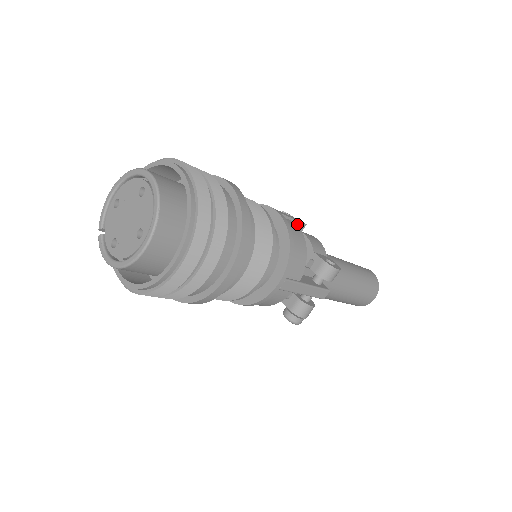
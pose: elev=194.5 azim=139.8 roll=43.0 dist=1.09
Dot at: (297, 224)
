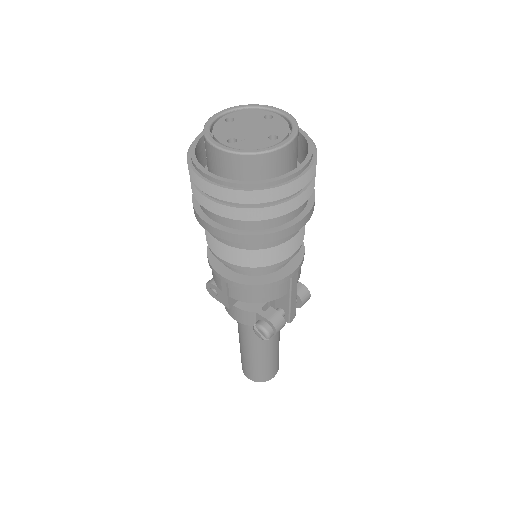
Dot at: occluded
